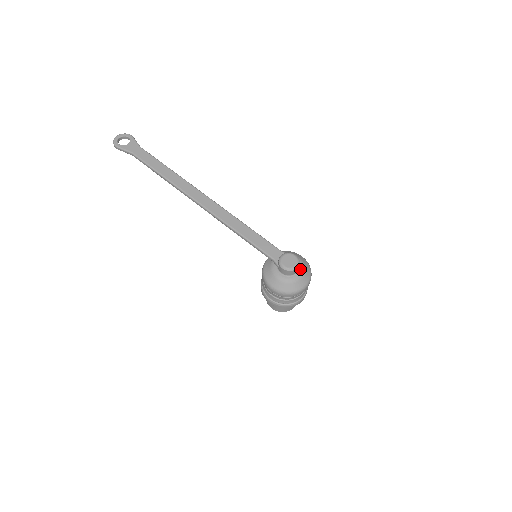
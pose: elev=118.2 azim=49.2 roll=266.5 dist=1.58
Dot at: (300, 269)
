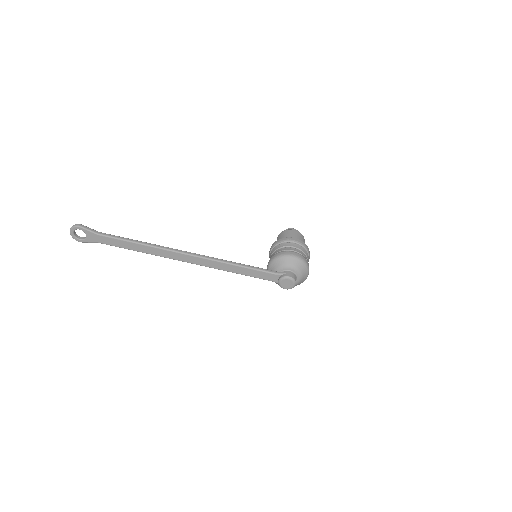
Dot at: (297, 276)
